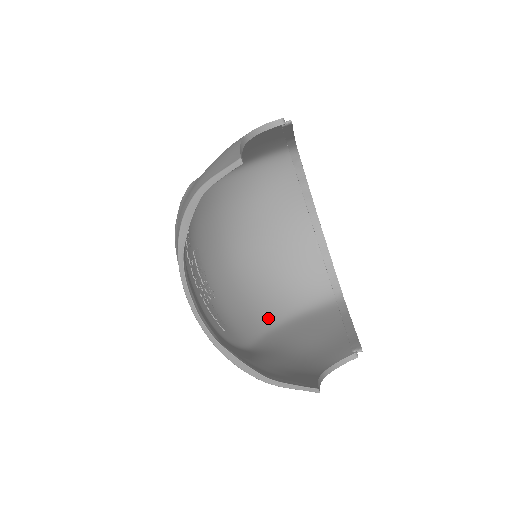
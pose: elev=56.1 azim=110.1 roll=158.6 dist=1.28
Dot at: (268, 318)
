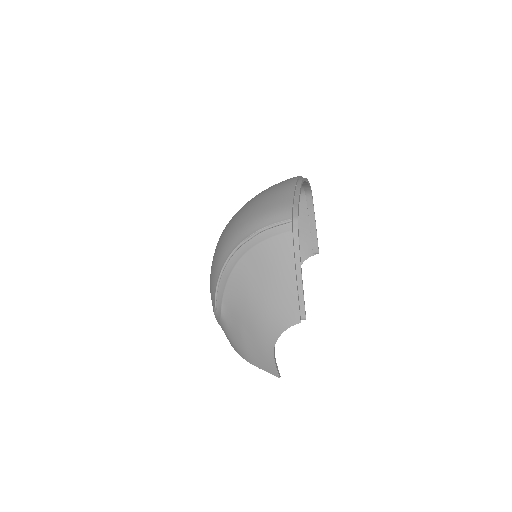
Dot at: occluded
